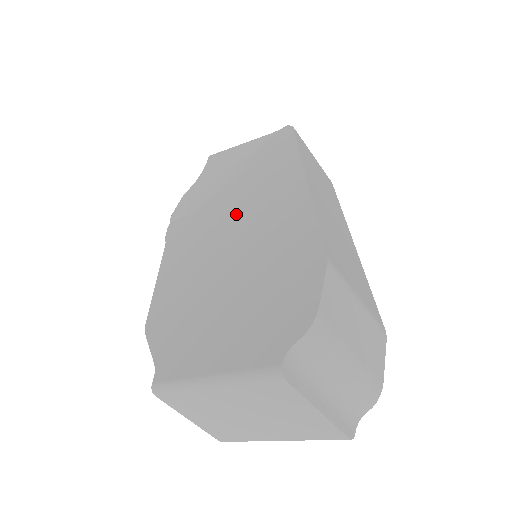
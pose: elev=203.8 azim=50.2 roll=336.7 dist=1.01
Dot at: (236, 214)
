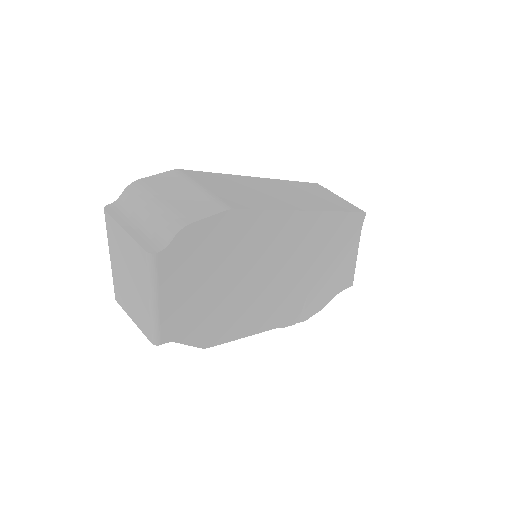
Dot at: occluded
